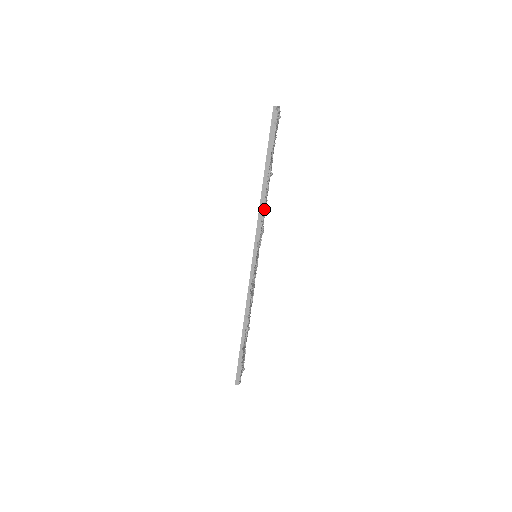
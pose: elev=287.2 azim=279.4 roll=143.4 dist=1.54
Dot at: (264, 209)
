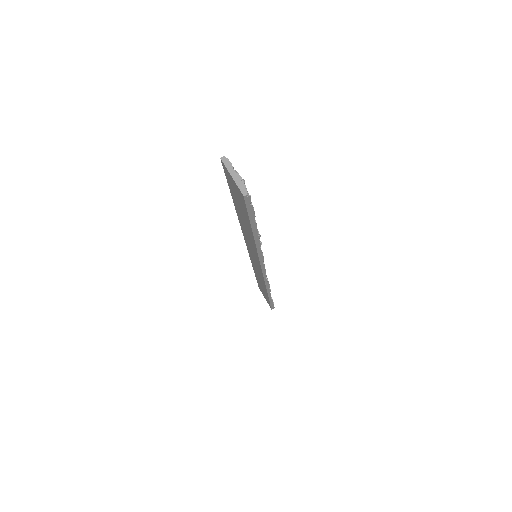
Dot at: occluded
